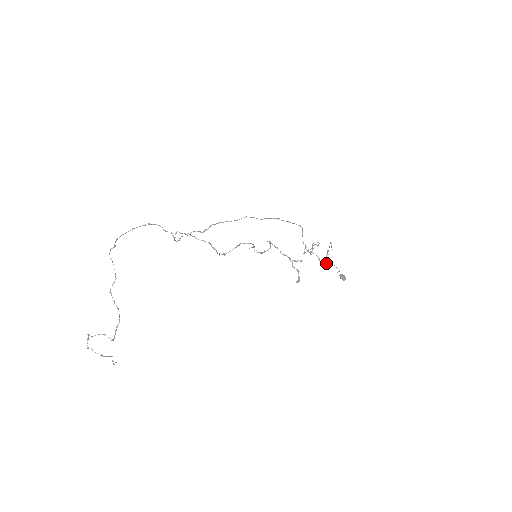
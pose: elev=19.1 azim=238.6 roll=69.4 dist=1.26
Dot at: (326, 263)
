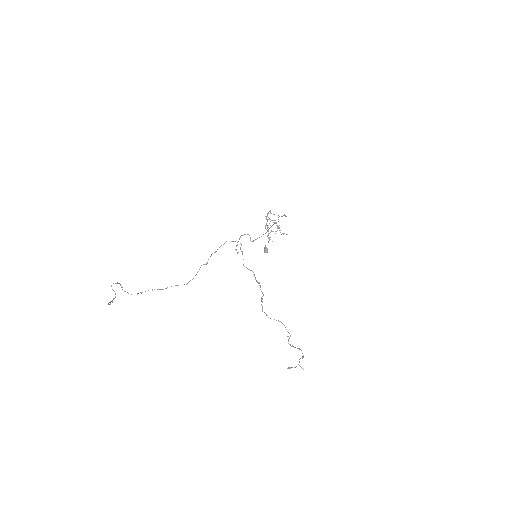
Dot at: occluded
